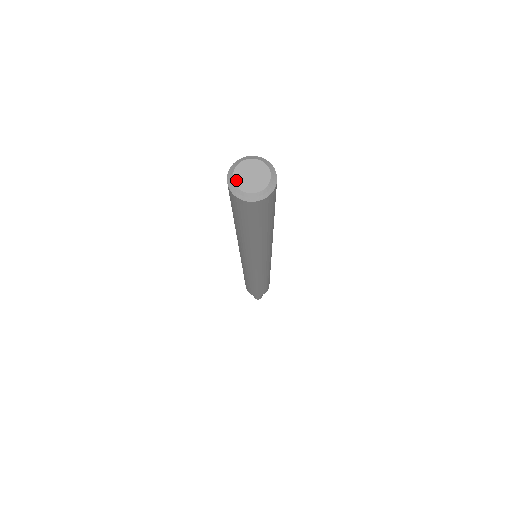
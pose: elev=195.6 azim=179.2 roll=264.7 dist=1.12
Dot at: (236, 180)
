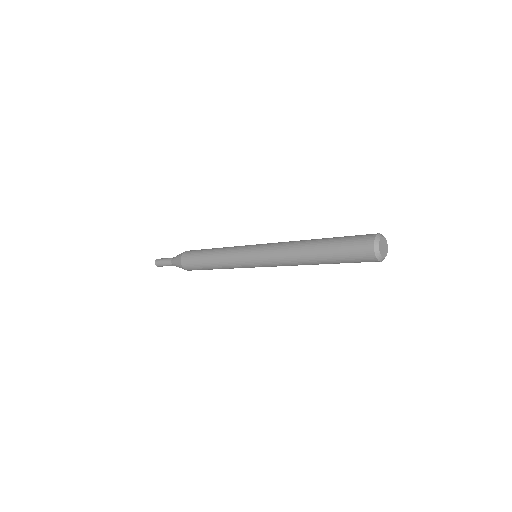
Dot at: (380, 245)
